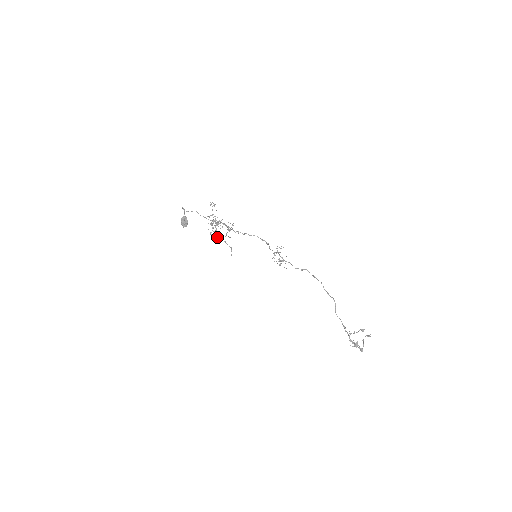
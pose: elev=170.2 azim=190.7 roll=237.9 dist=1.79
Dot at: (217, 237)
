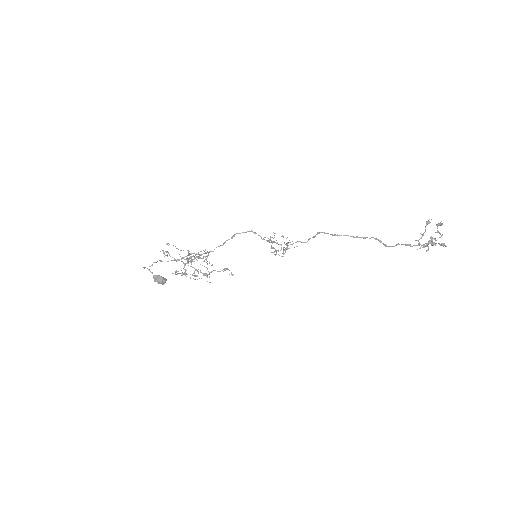
Dot at: (203, 273)
